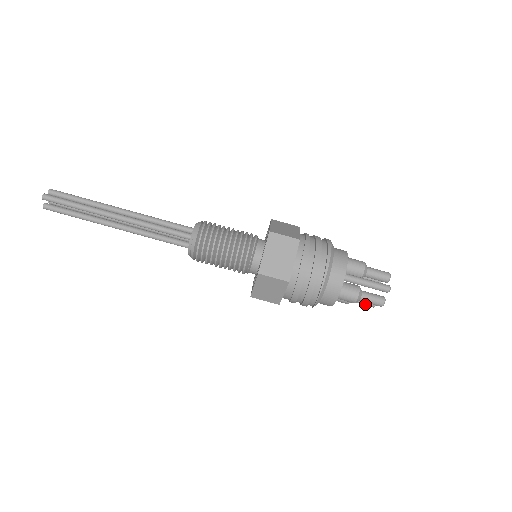
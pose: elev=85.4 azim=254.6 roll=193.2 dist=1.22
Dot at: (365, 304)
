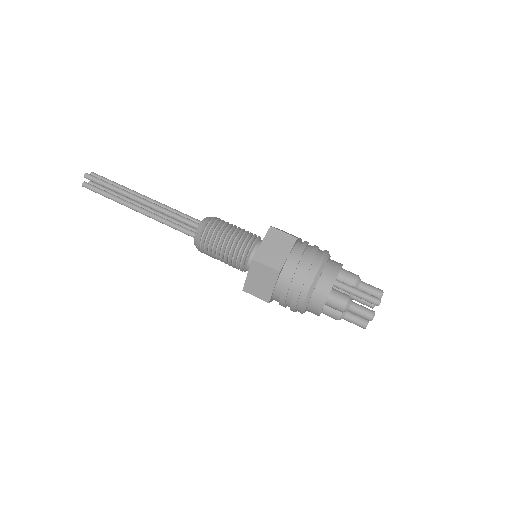
Dot at: (356, 323)
